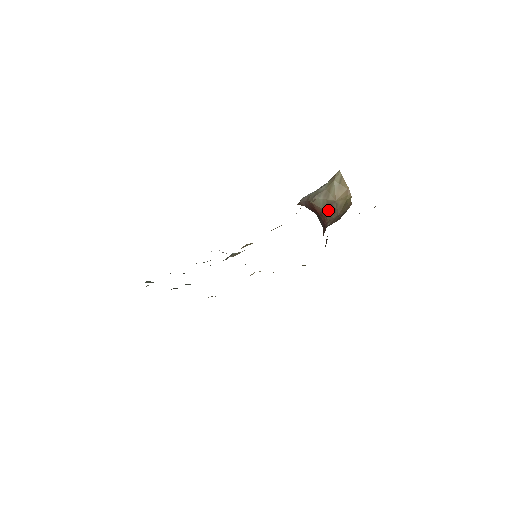
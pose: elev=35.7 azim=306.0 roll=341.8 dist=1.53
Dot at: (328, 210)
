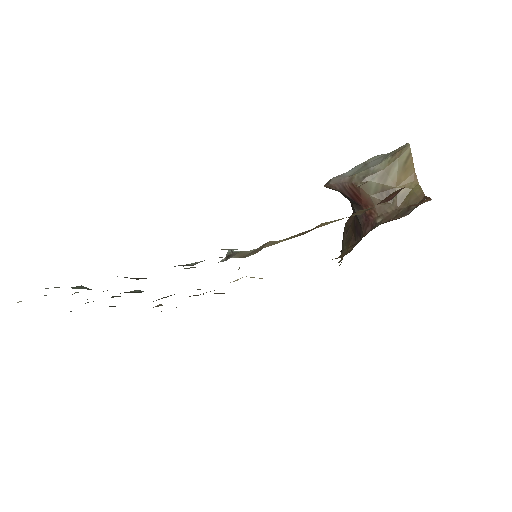
Dot at: (381, 200)
